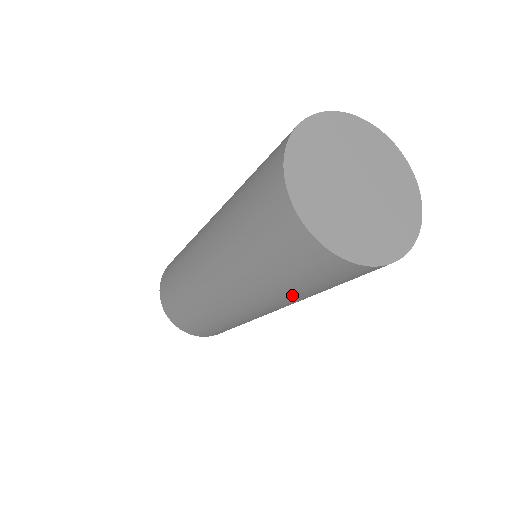
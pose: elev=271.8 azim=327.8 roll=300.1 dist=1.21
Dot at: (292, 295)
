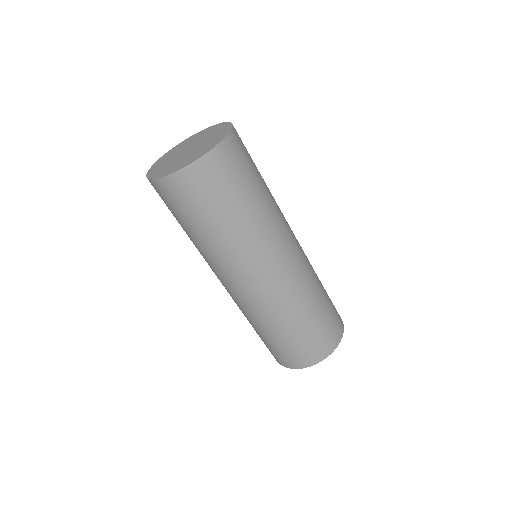
Dot at: (199, 241)
